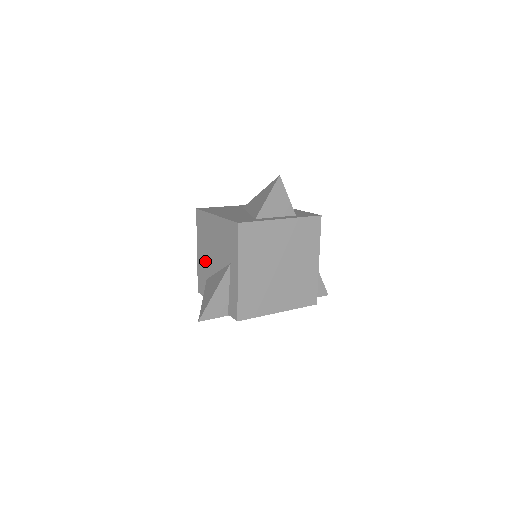
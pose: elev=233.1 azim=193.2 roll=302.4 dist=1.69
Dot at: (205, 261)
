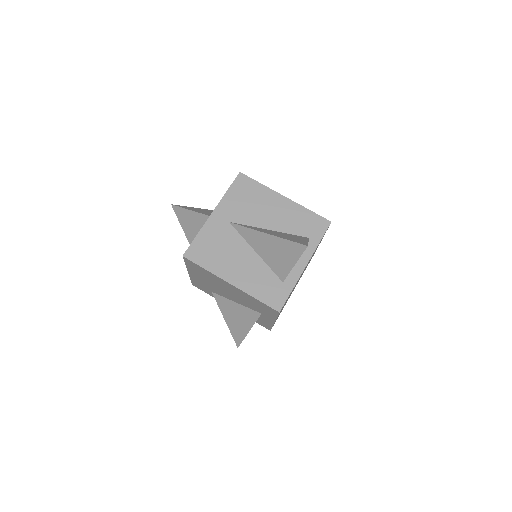
Dot at: (208, 285)
